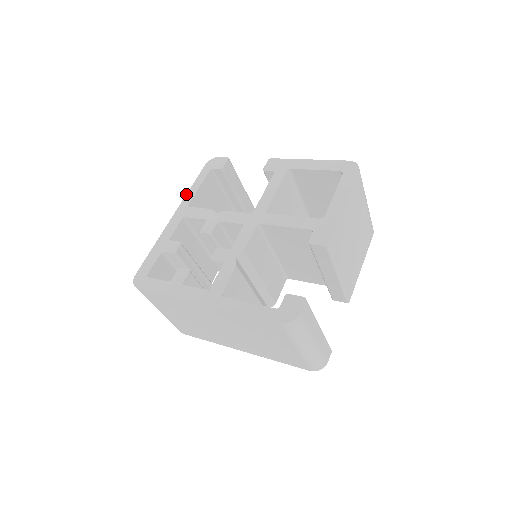
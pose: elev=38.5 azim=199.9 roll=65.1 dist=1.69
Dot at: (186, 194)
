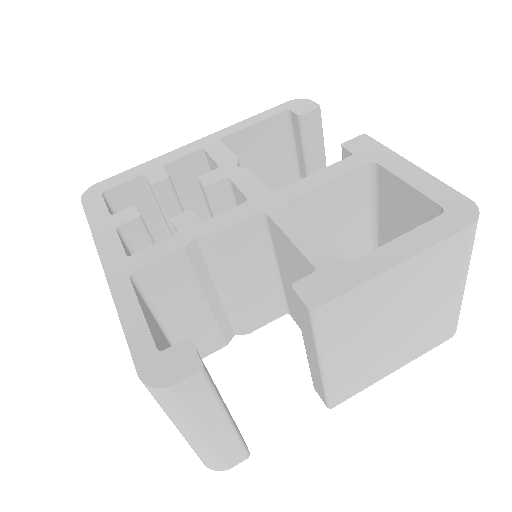
Dot at: (234, 124)
